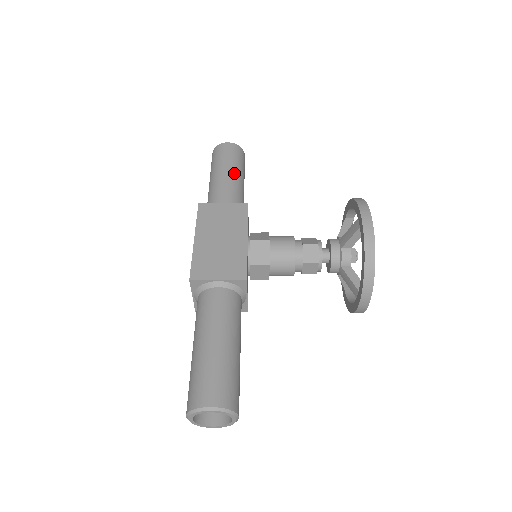
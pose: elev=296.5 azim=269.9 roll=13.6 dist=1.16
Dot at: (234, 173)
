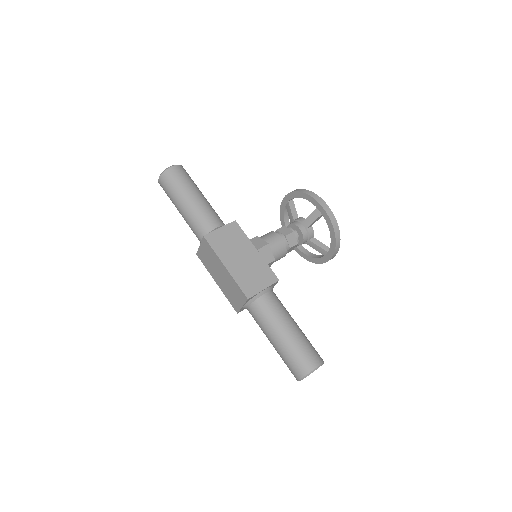
Dot at: (200, 195)
